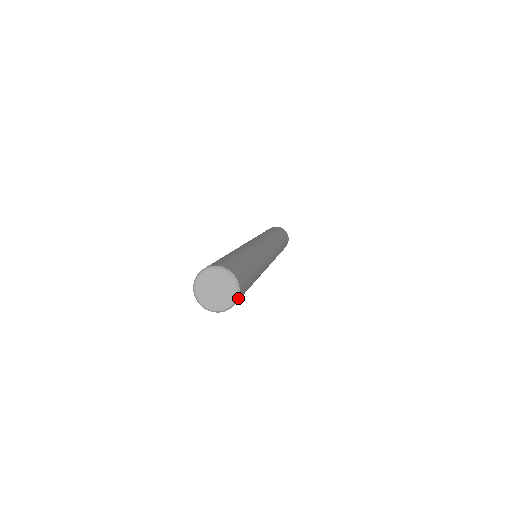
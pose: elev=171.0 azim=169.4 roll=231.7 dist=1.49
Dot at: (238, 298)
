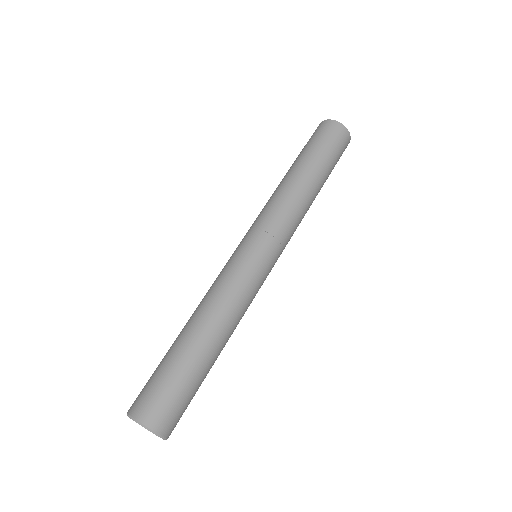
Dot at: (166, 436)
